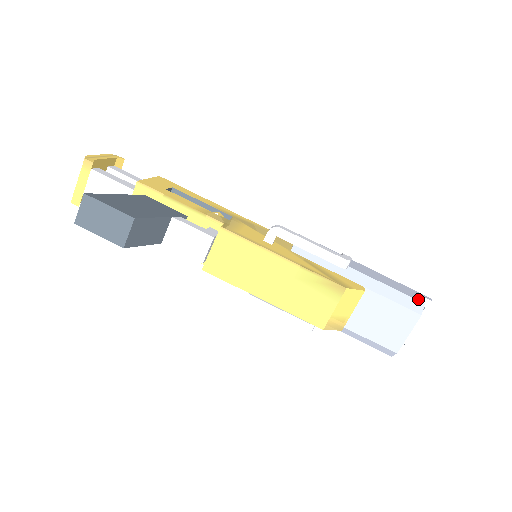
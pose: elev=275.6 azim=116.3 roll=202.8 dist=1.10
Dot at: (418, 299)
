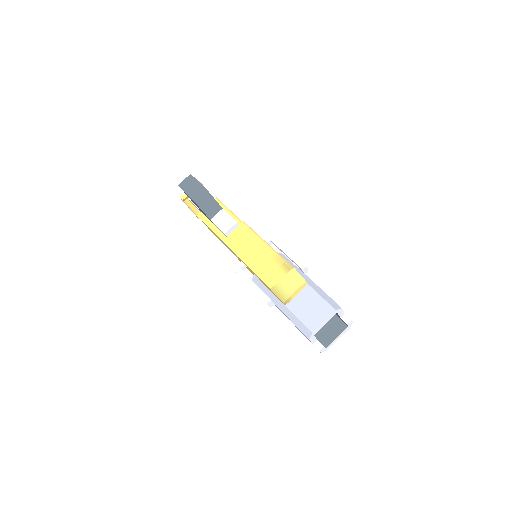
Dot at: (339, 306)
